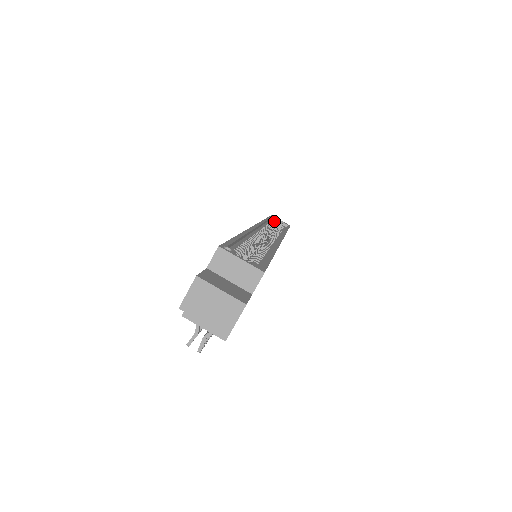
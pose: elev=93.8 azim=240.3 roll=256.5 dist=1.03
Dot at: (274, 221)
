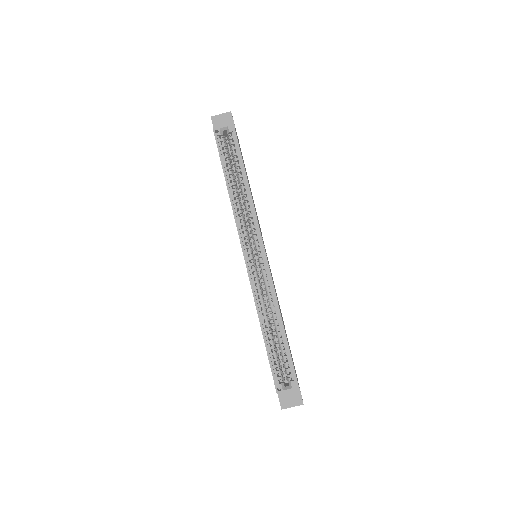
Dot at: (223, 145)
